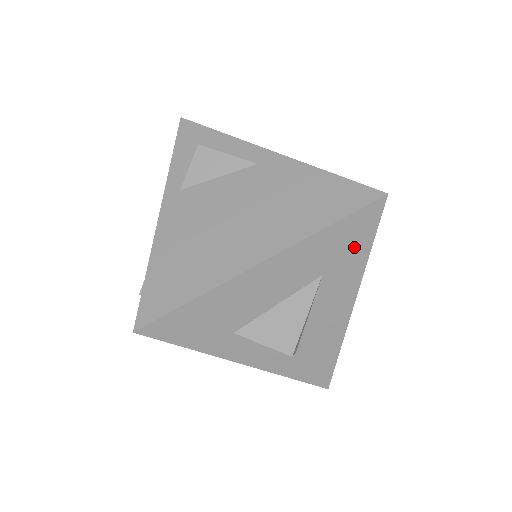
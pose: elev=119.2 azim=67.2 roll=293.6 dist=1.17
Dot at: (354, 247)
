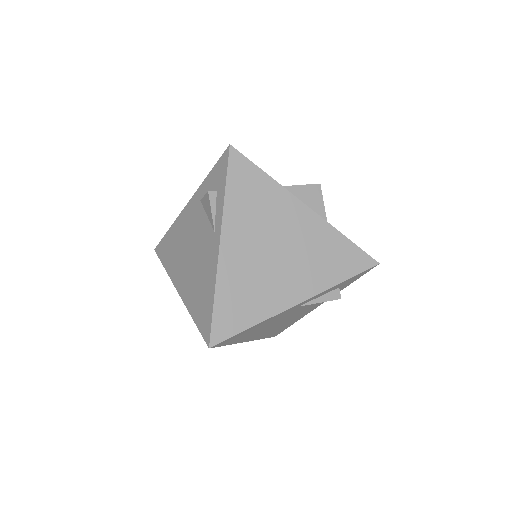
Dot at: occluded
